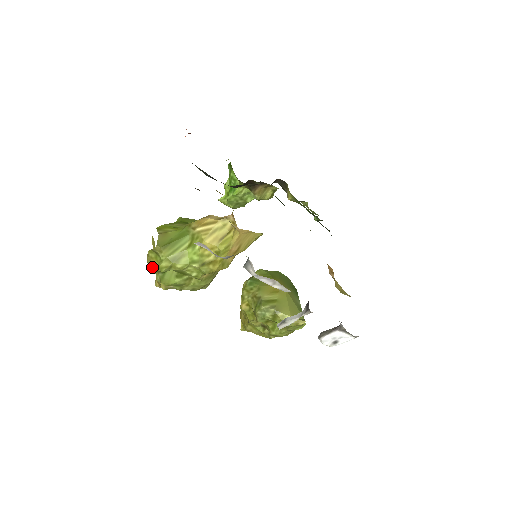
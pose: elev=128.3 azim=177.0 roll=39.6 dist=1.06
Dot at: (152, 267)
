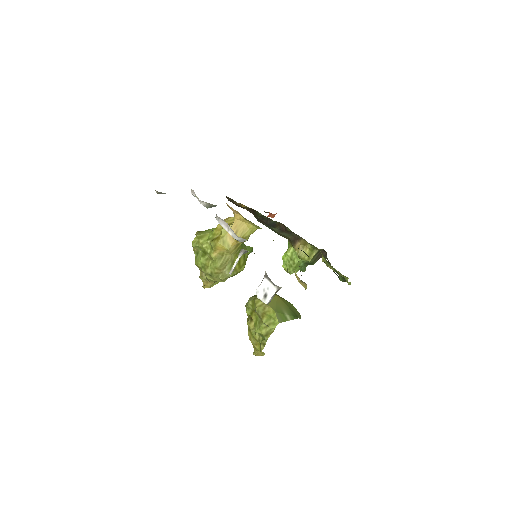
Dot at: (193, 250)
